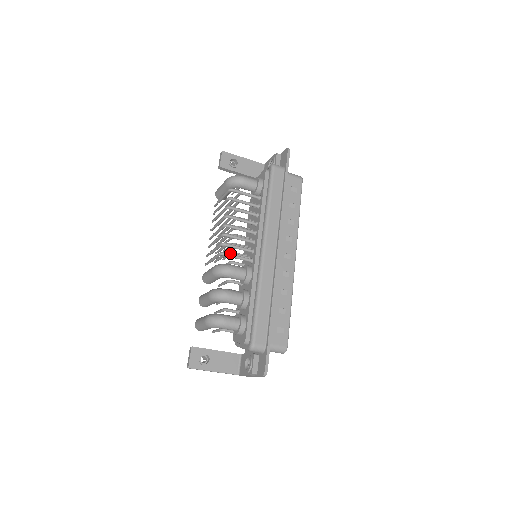
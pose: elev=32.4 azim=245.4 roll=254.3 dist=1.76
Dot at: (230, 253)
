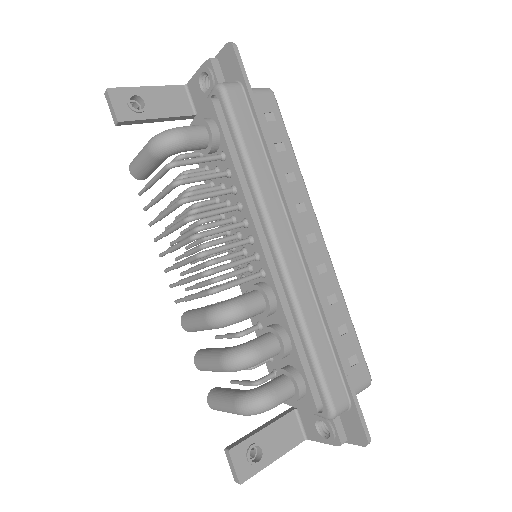
Dot at: (221, 277)
